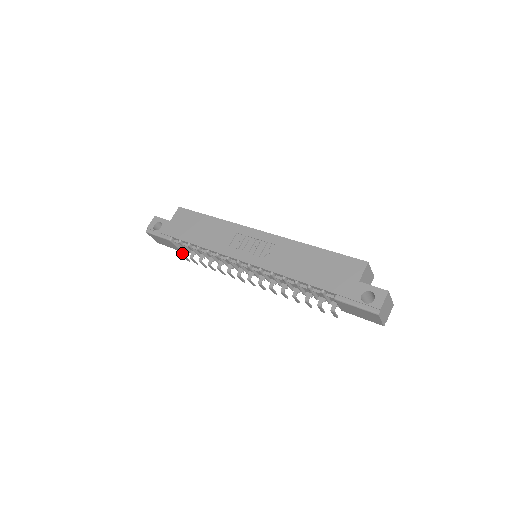
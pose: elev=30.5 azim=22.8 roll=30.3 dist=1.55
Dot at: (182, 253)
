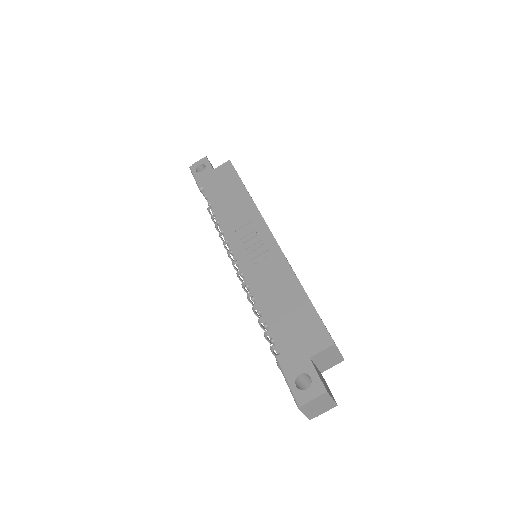
Dot at: (208, 208)
